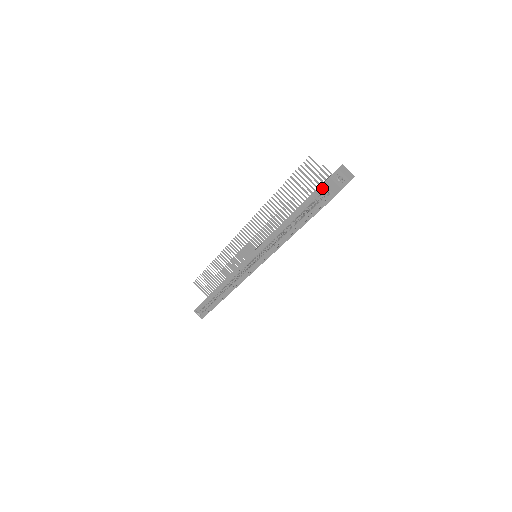
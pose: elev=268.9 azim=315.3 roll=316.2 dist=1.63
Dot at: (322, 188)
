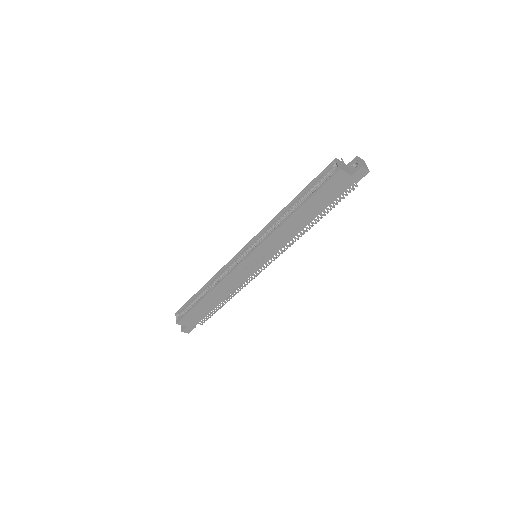
Dot at: (334, 164)
